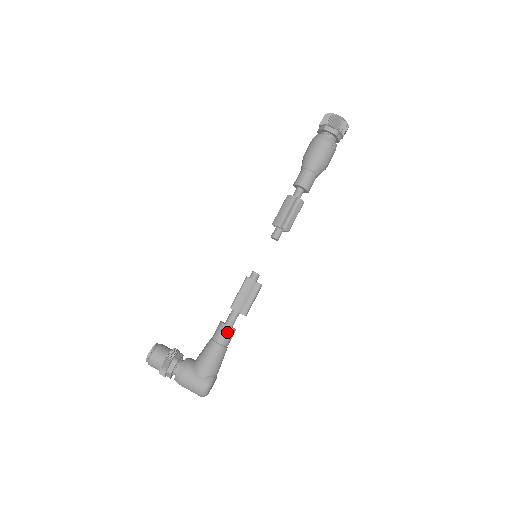
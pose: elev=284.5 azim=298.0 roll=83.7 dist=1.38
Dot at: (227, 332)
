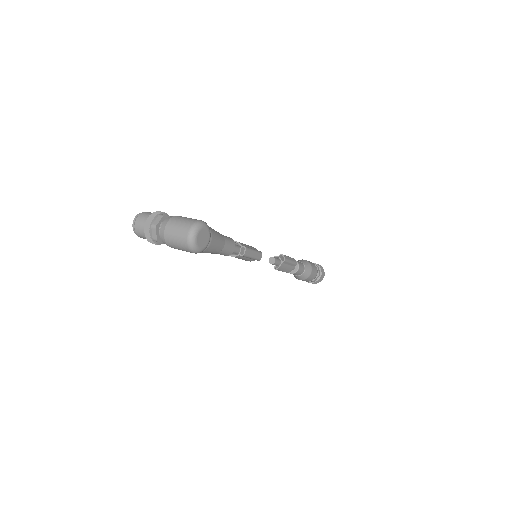
Dot at: (228, 237)
